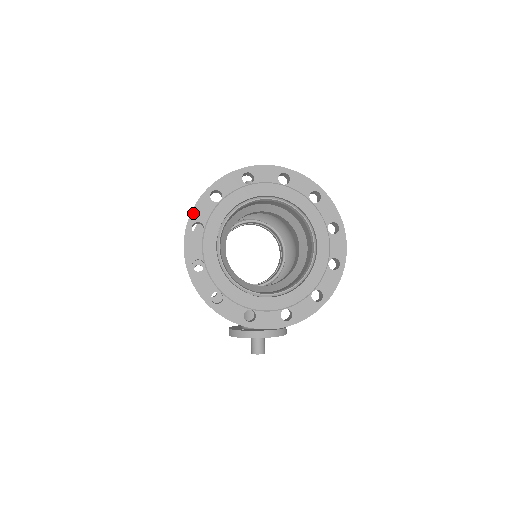
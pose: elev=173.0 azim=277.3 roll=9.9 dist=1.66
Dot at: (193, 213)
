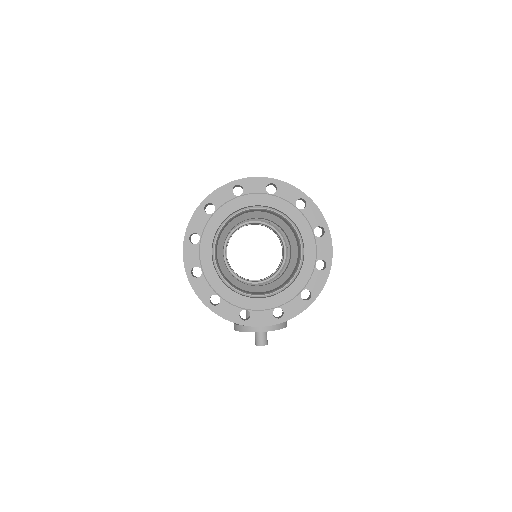
Dot at: (190, 225)
